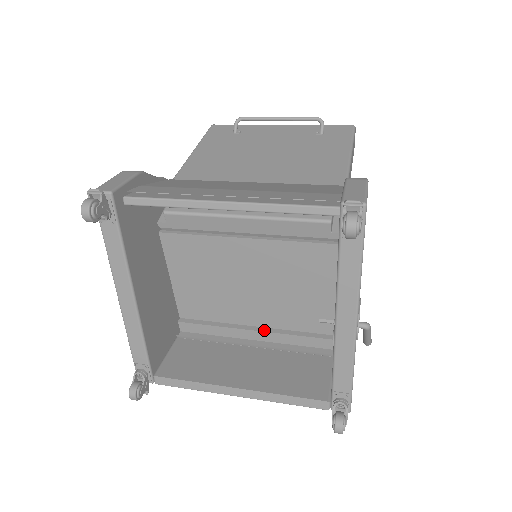
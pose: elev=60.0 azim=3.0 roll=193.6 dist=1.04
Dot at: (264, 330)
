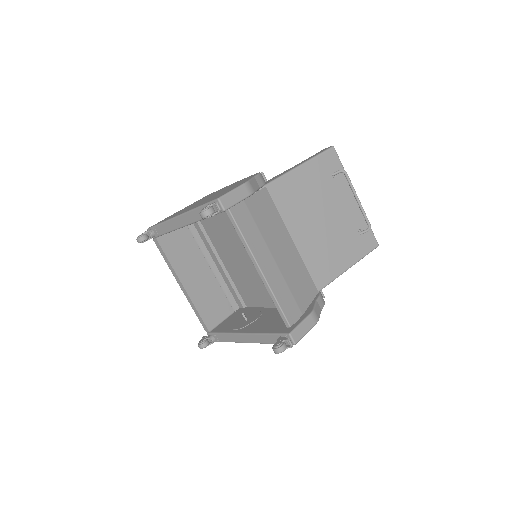
Dot at: (223, 268)
